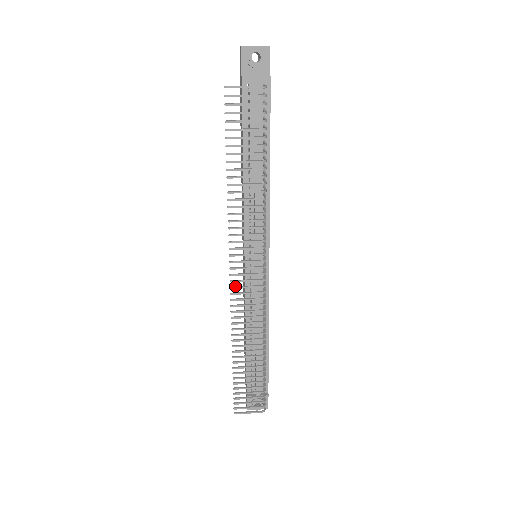
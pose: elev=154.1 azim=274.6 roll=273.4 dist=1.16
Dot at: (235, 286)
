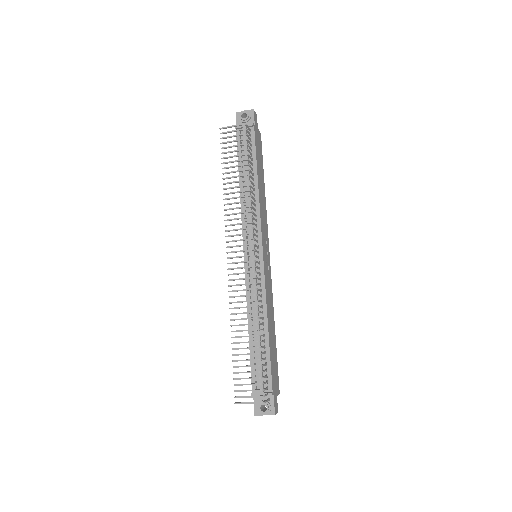
Dot at: (231, 268)
